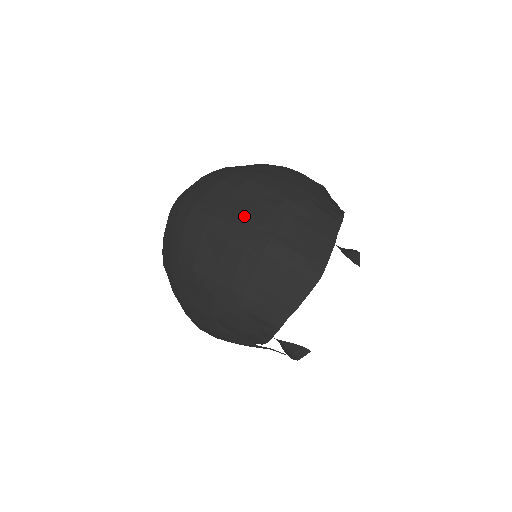
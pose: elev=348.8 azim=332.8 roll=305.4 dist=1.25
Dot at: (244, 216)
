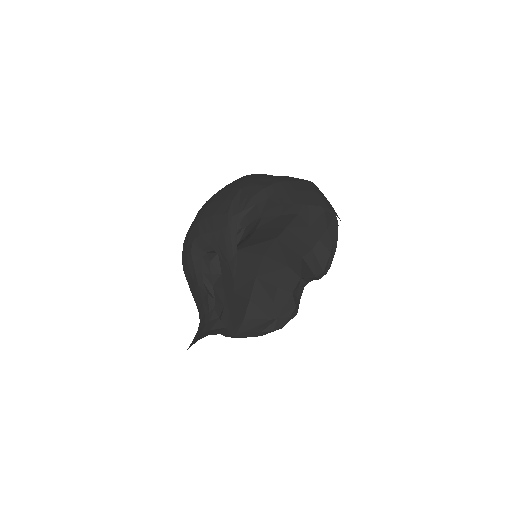
Dot at: occluded
